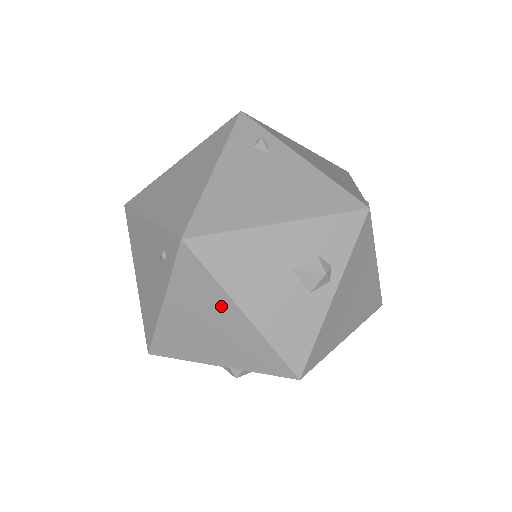
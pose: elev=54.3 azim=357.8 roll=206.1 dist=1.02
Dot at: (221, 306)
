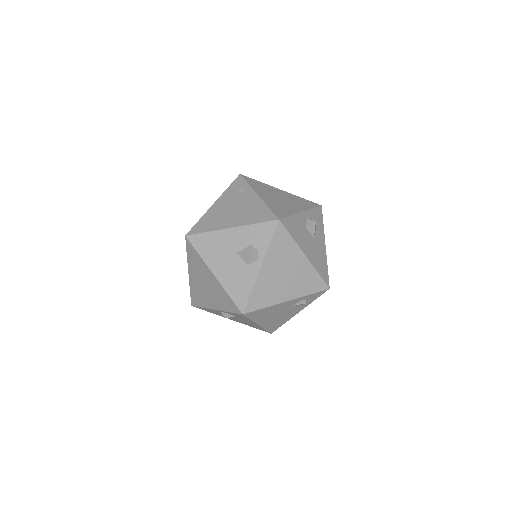
Dot at: (206, 271)
